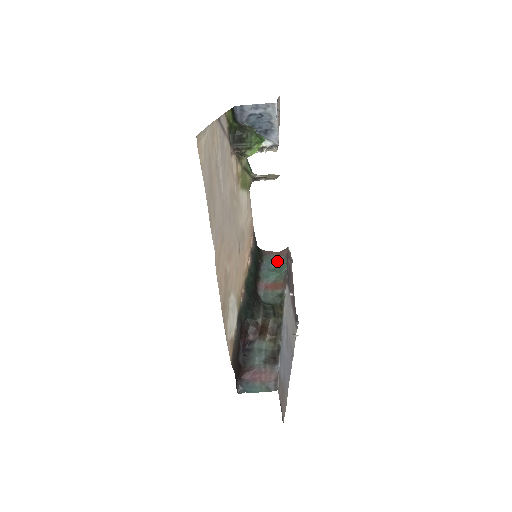
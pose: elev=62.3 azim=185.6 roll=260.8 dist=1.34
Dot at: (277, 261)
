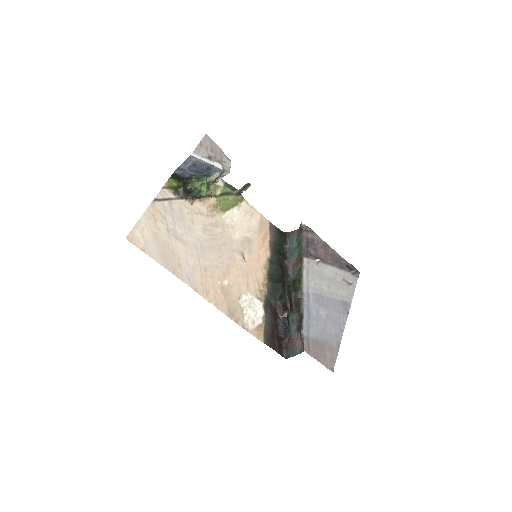
Dot at: (297, 238)
